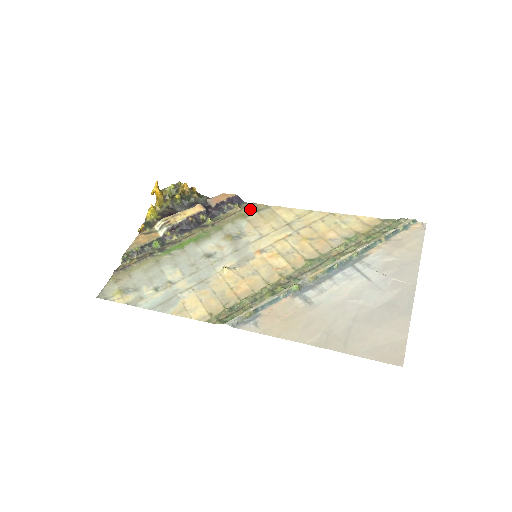
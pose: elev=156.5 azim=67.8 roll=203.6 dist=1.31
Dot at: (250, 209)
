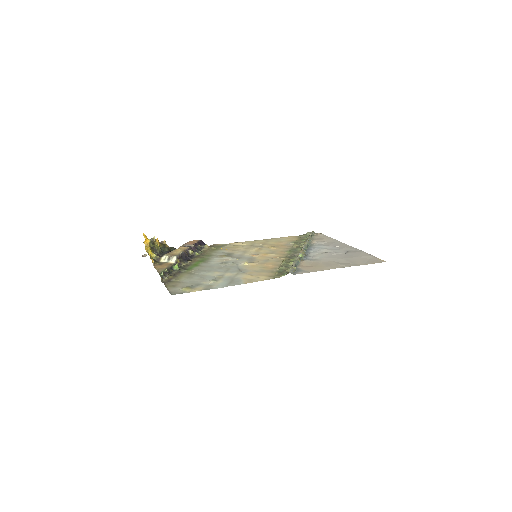
Dot at: (216, 247)
